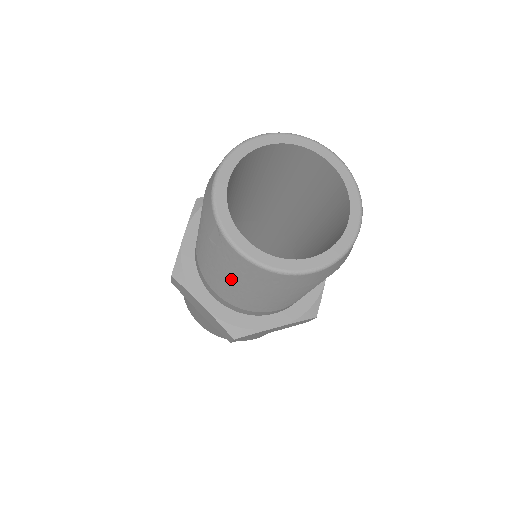
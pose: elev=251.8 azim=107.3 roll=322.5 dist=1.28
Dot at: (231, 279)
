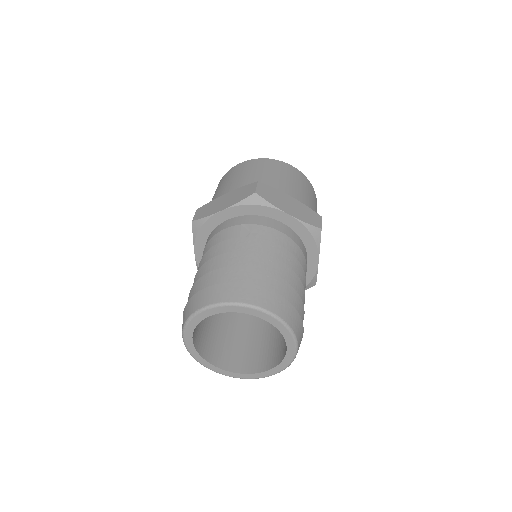
Dot at: occluded
